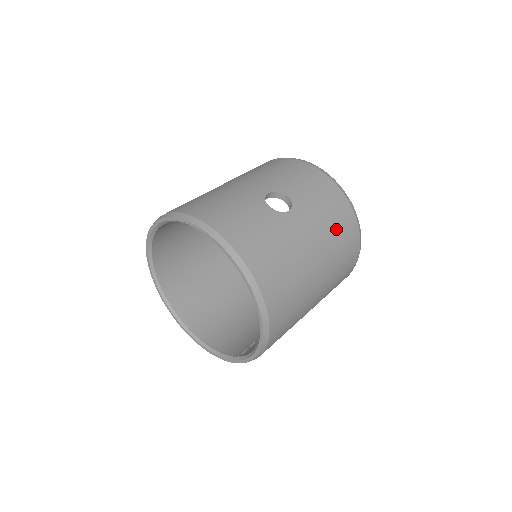
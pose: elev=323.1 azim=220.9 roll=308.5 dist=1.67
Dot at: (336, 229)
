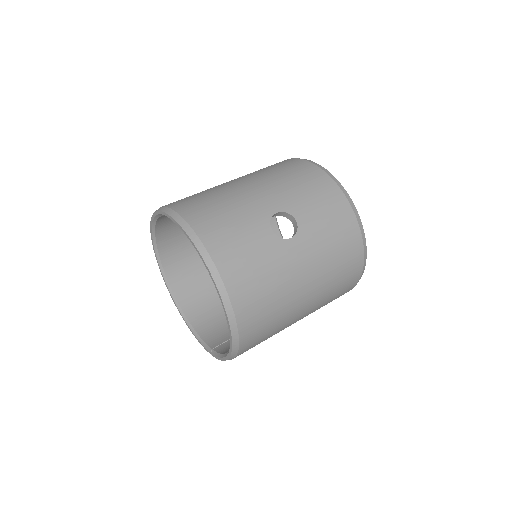
Dot at: (337, 261)
